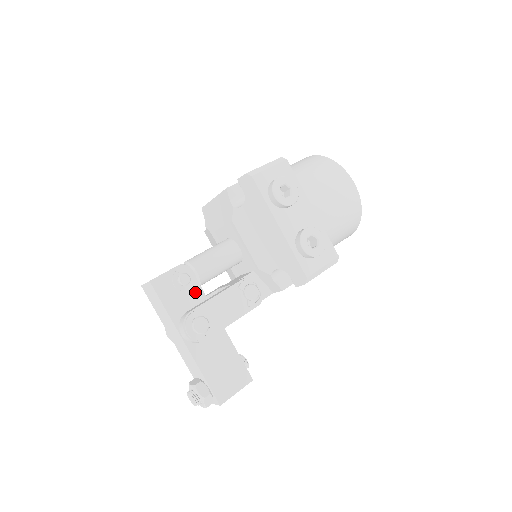
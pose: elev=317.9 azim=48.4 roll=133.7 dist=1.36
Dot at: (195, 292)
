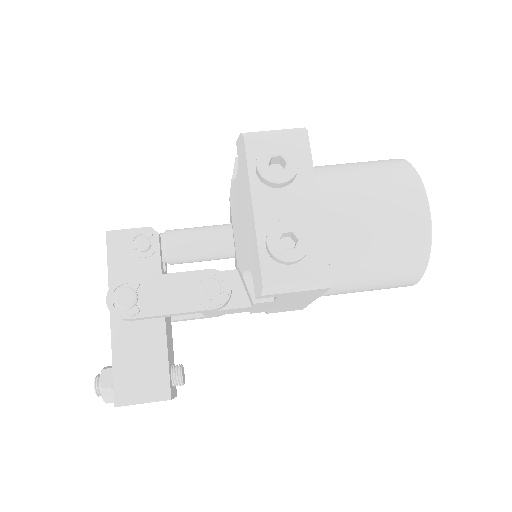
Dot at: (151, 263)
